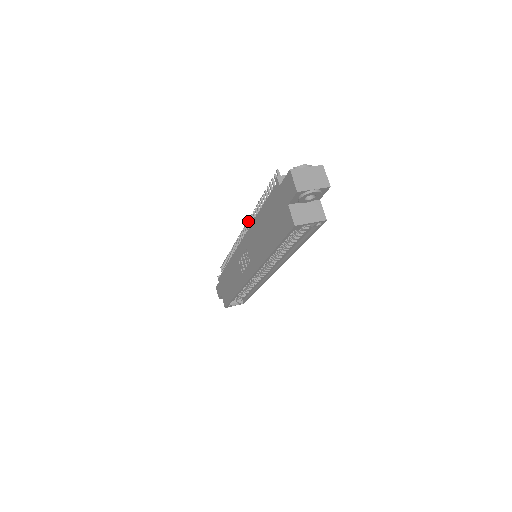
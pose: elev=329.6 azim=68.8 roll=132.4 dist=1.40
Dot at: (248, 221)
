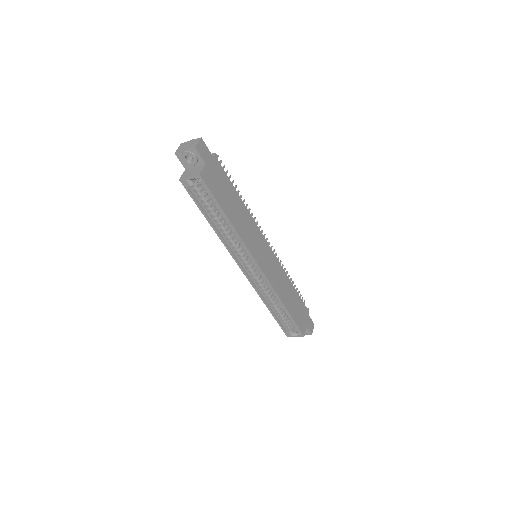
Dot at: occluded
